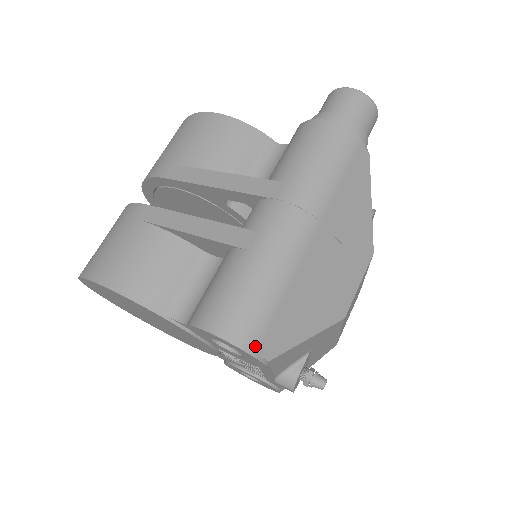
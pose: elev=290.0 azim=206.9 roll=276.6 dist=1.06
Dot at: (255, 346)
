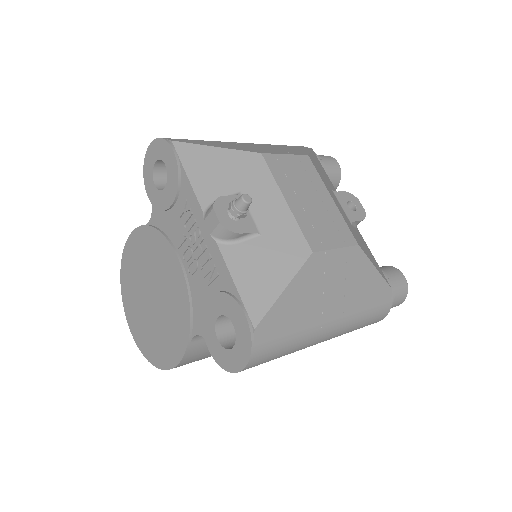
Dot at: (166, 138)
